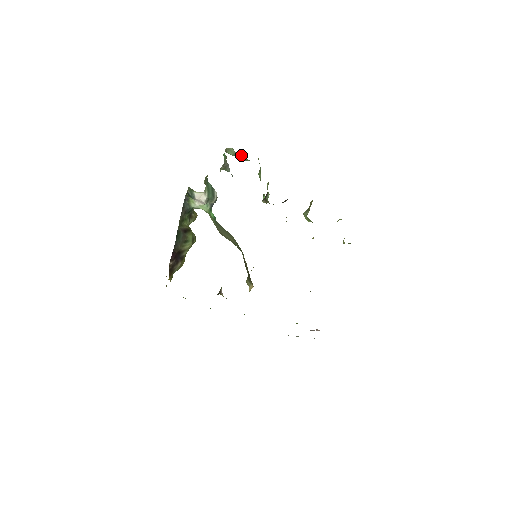
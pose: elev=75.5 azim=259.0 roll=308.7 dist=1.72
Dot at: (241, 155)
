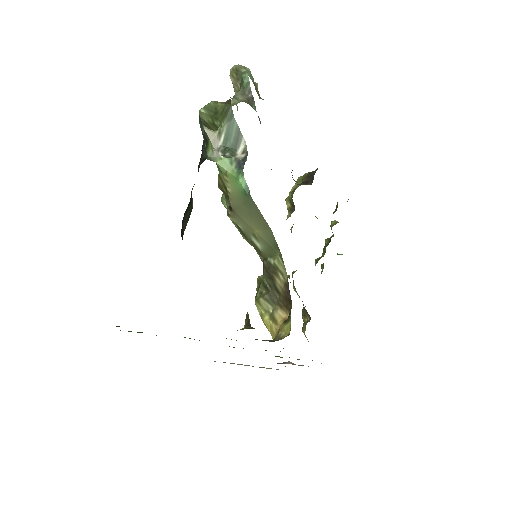
Dot at: (256, 86)
